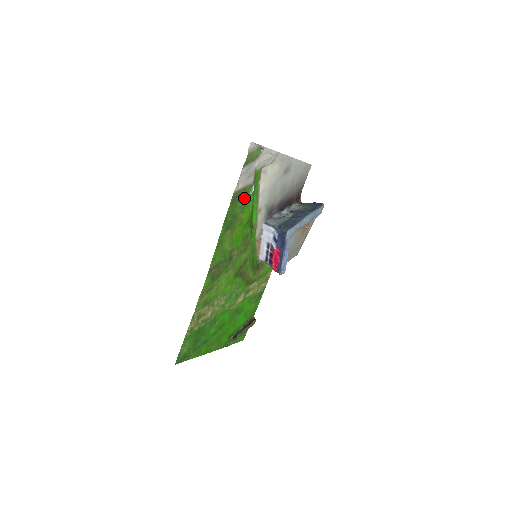
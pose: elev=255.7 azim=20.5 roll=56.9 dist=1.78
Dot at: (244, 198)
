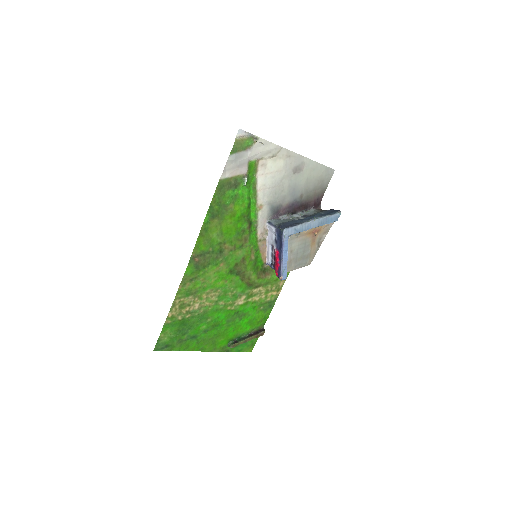
Dot at: (235, 189)
